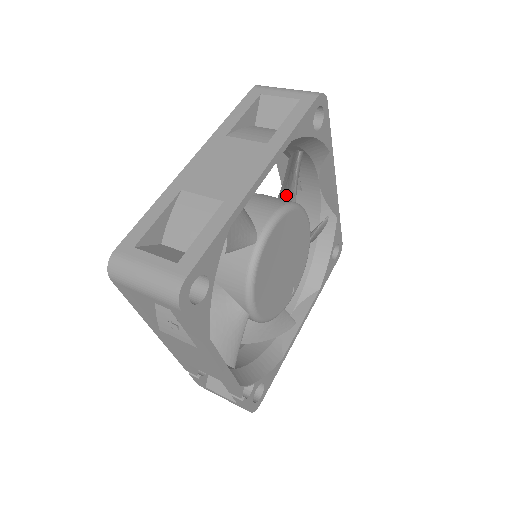
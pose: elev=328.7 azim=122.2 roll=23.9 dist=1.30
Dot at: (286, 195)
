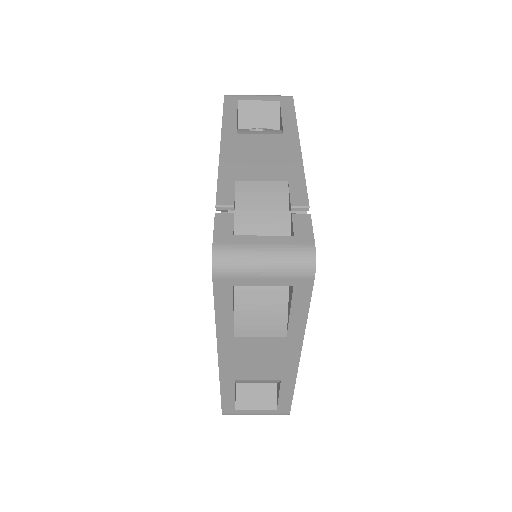
Dot at: occluded
